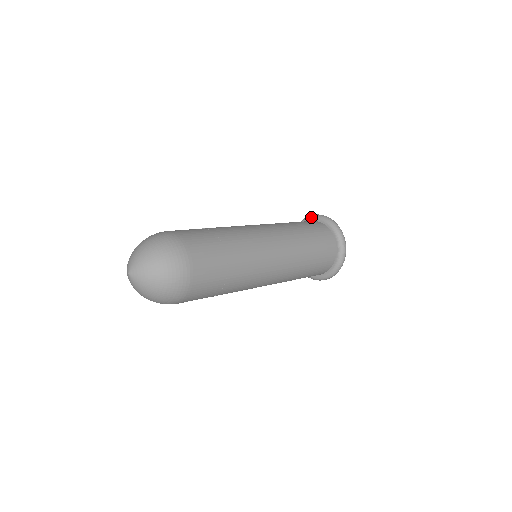
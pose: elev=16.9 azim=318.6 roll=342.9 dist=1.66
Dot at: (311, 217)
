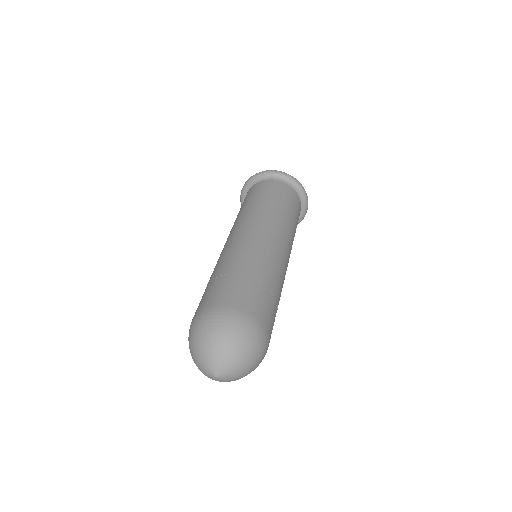
Dot at: (247, 185)
